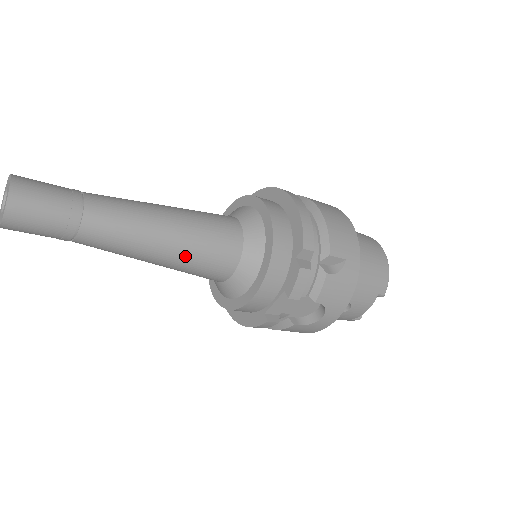
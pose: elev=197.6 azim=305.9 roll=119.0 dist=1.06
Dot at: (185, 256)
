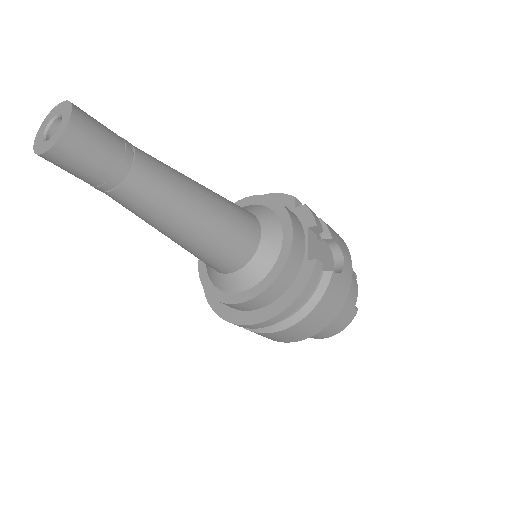
Dot at: (222, 206)
